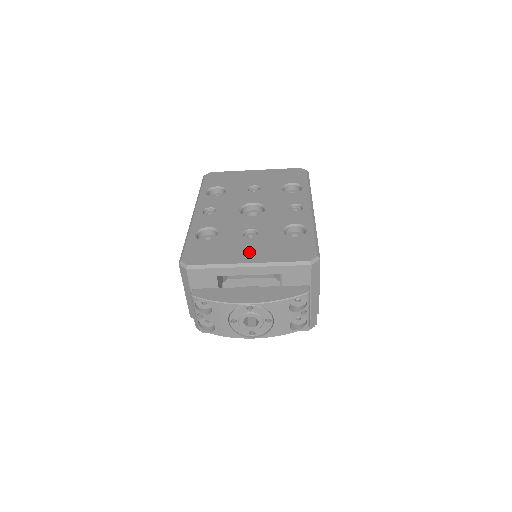
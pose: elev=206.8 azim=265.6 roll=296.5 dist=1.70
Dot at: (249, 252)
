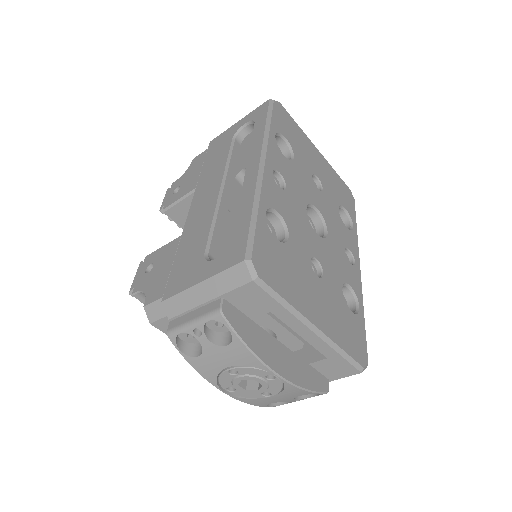
Dot at: (317, 305)
